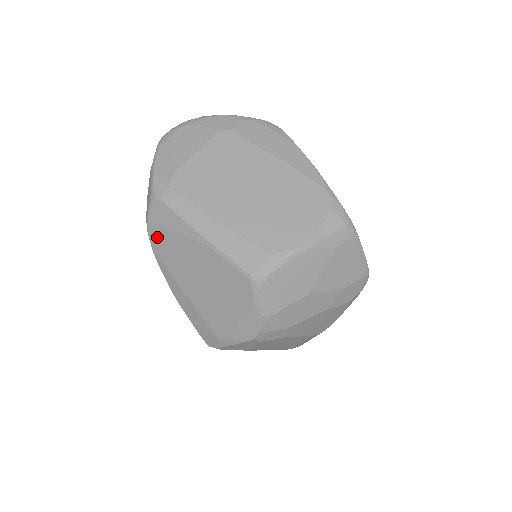
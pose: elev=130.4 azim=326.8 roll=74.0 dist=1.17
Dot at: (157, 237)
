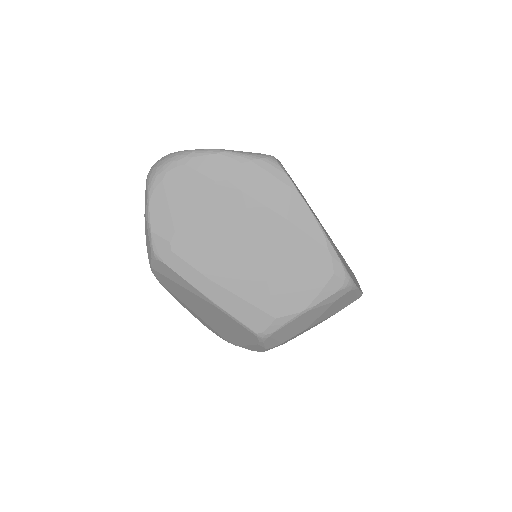
Dot at: (163, 280)
